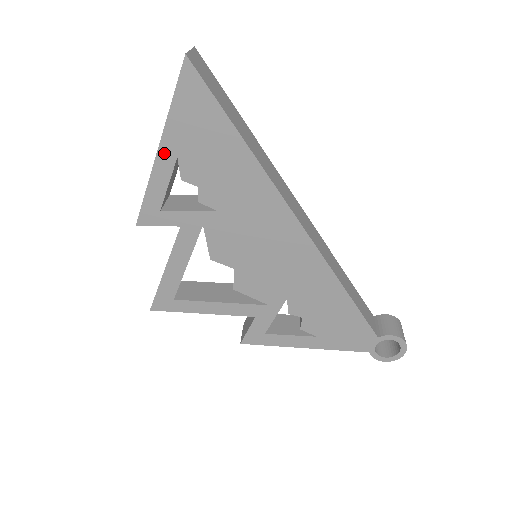
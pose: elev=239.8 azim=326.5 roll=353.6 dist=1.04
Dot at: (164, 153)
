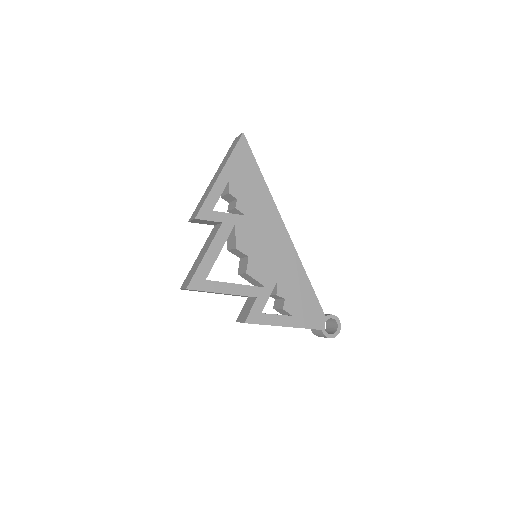
Dot at: (223, 176)
